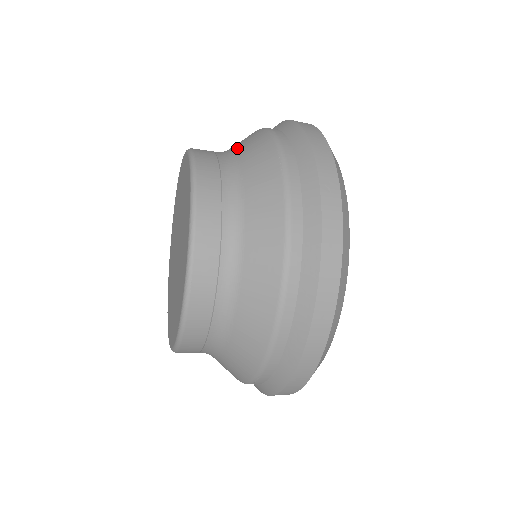
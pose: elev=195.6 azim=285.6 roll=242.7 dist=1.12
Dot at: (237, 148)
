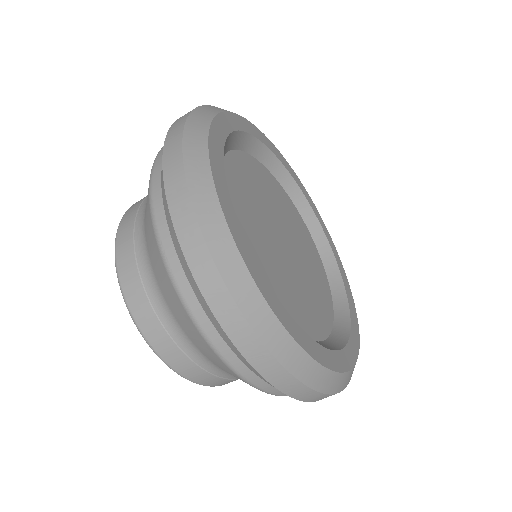
Dot at: occluded
